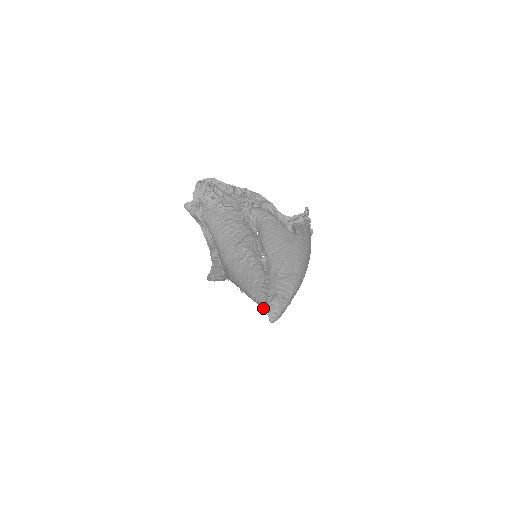
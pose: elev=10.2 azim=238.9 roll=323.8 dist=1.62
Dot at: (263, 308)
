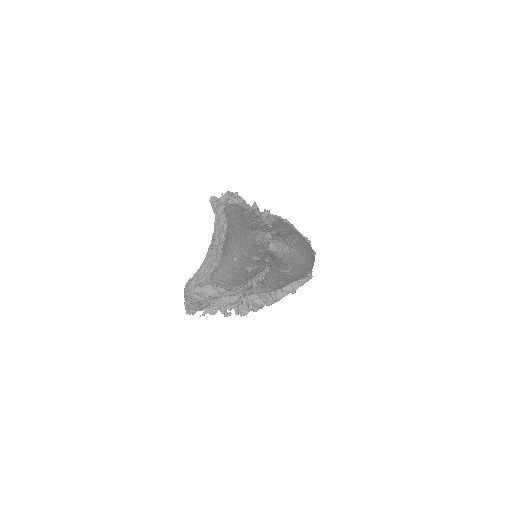
Dot at: (266, 237)
